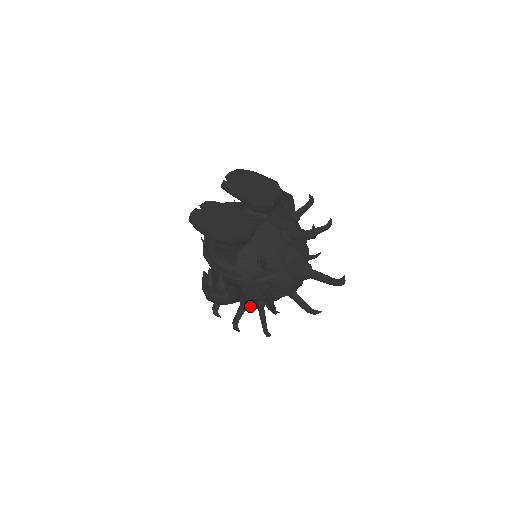
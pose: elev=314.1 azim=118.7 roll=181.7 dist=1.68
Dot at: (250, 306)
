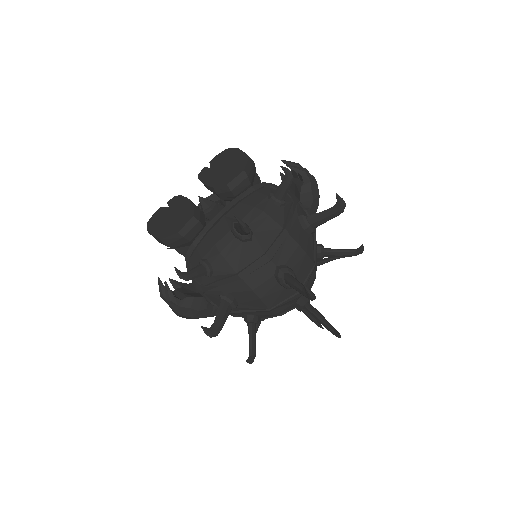
Dot at: (261, 320)
